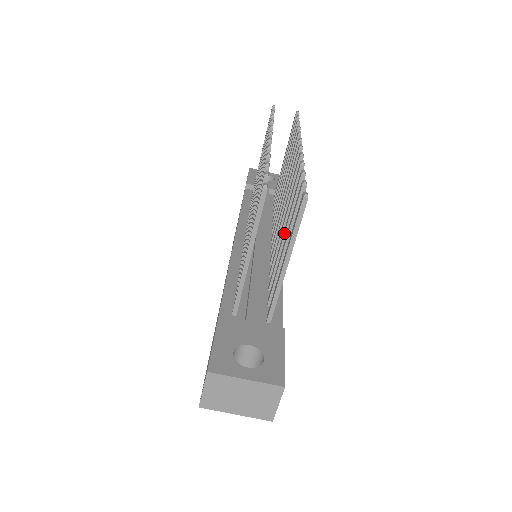
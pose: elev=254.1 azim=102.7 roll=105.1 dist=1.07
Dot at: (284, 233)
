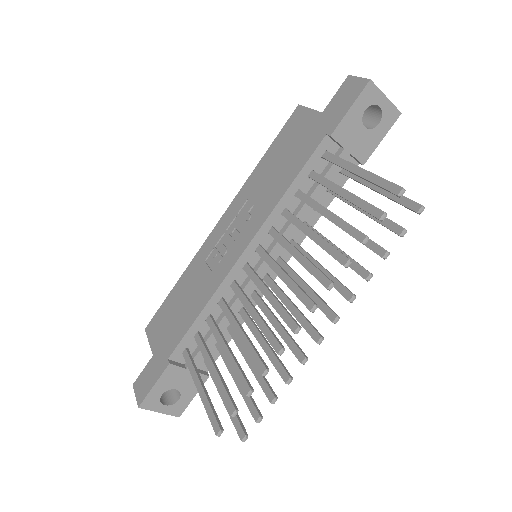
Dot at: occluded
